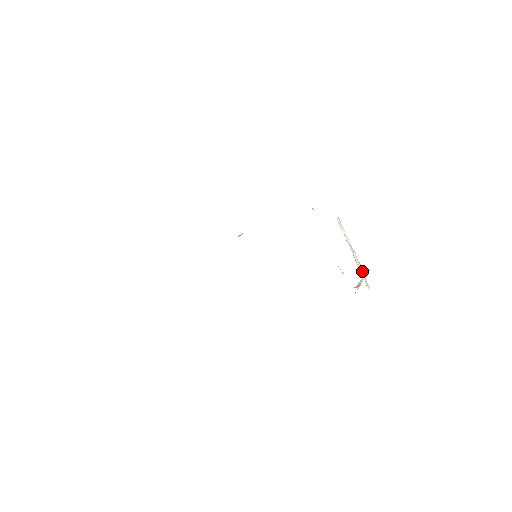
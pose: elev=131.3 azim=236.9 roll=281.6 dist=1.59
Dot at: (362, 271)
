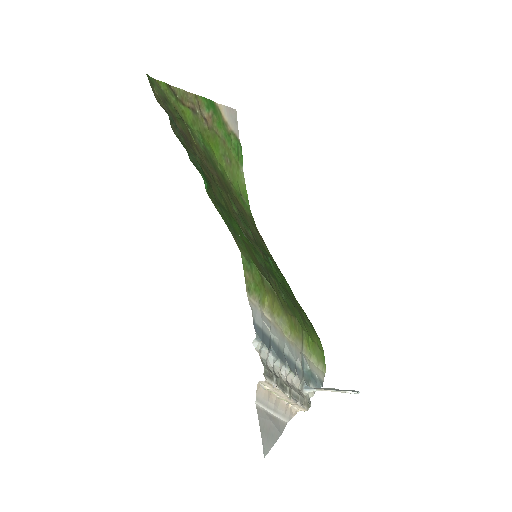
Dot at: (297, 404)
